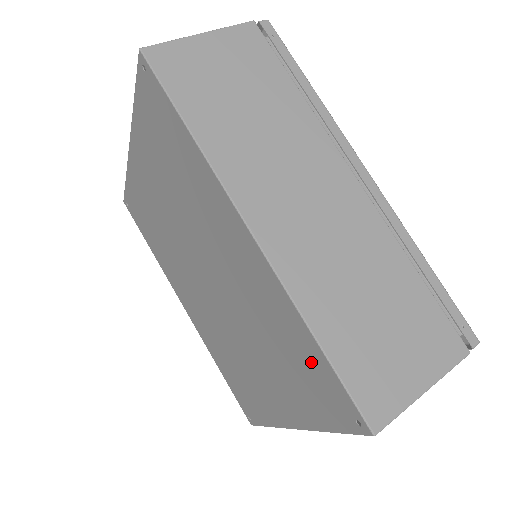
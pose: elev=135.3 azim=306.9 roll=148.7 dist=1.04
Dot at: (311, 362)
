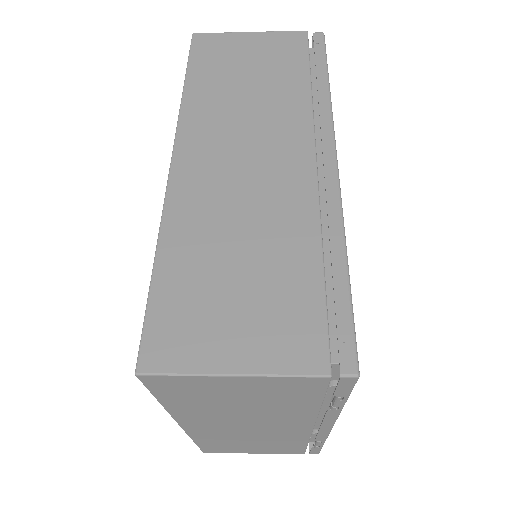
Dot at: occluded
